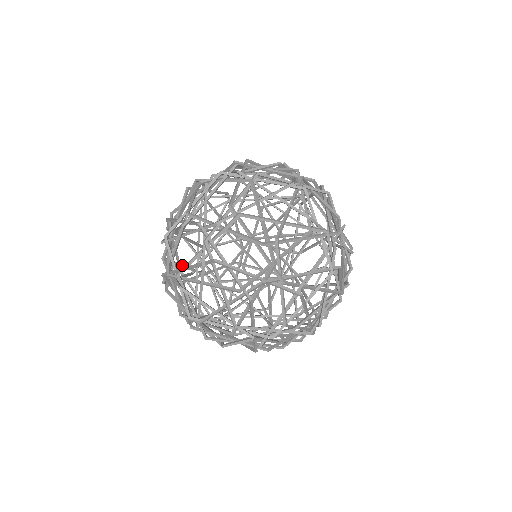
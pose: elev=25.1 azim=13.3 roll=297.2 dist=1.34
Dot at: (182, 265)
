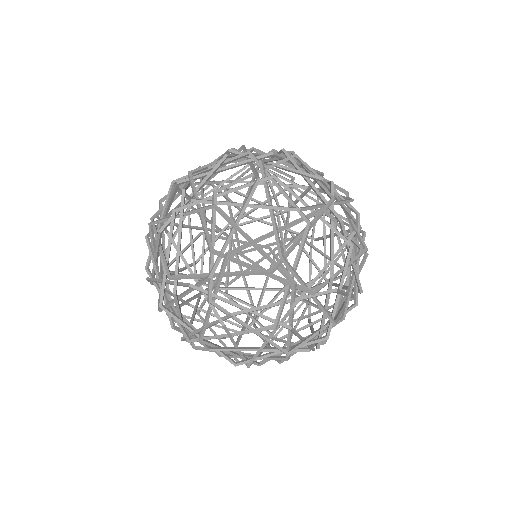
Dot at: occluded
